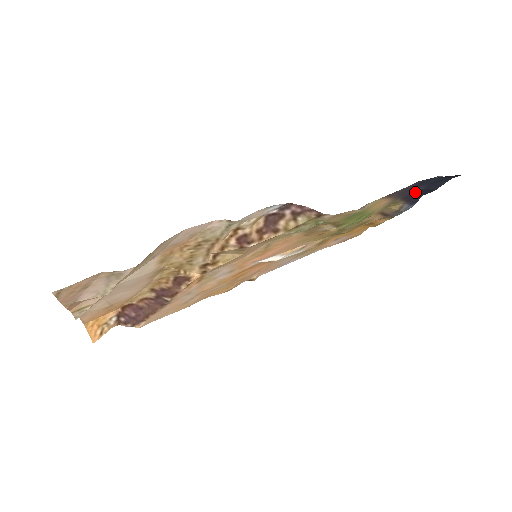
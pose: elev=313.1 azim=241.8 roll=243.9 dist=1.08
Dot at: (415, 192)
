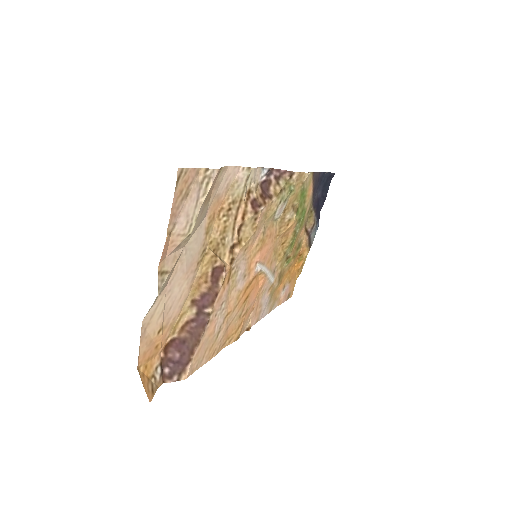
Dot at: (317, 200)
